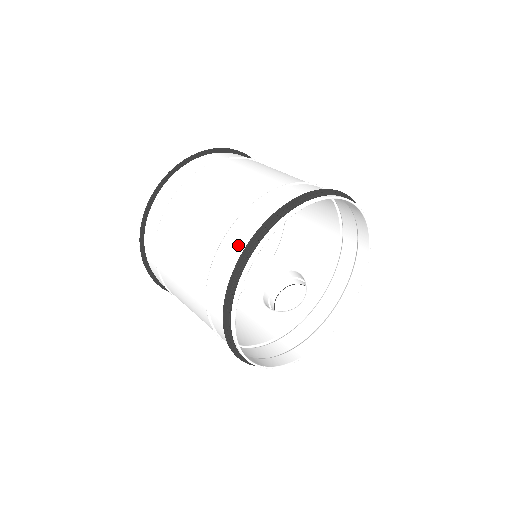
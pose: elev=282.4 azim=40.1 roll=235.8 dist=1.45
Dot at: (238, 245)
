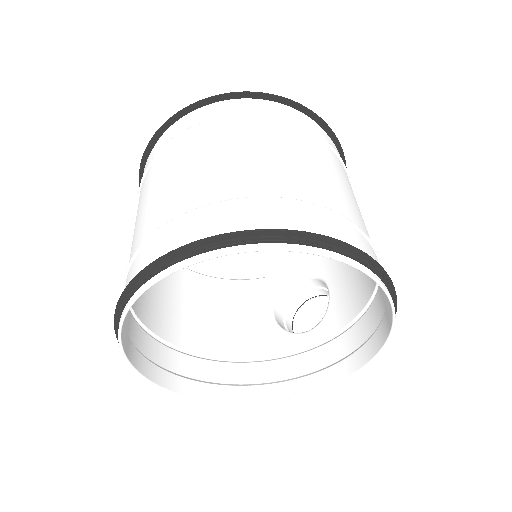
Dot at: (146, 260)
